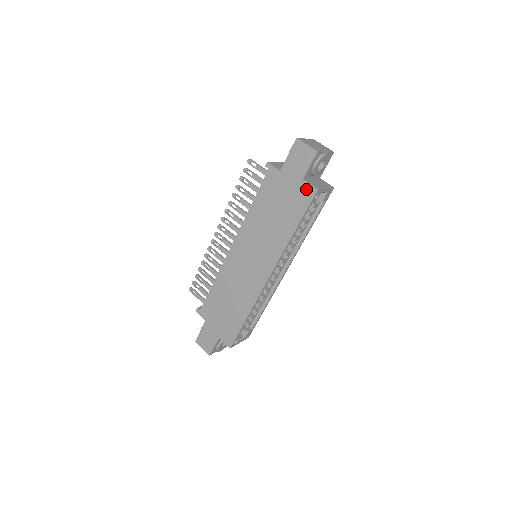
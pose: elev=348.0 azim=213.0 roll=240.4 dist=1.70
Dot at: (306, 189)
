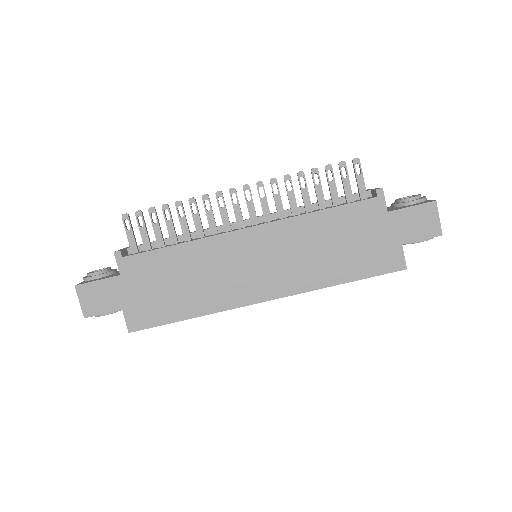
Dot at: (396, 257)
